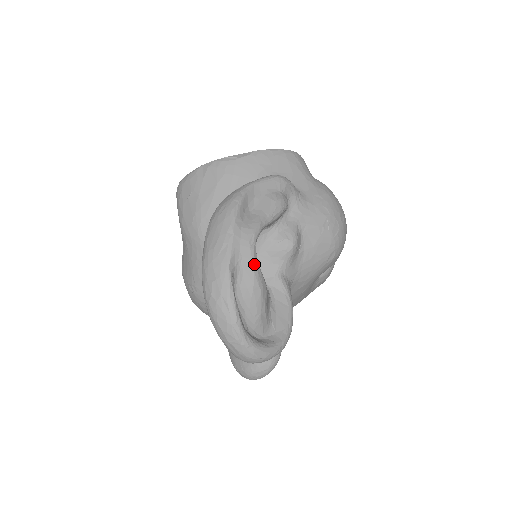
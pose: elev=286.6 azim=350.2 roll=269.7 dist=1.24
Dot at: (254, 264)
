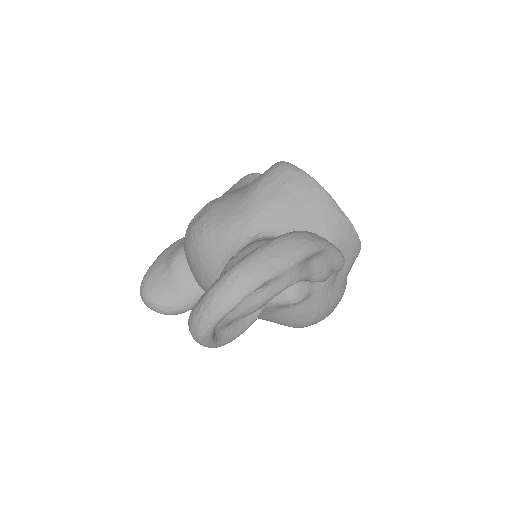
Dot at: (275, 295)
